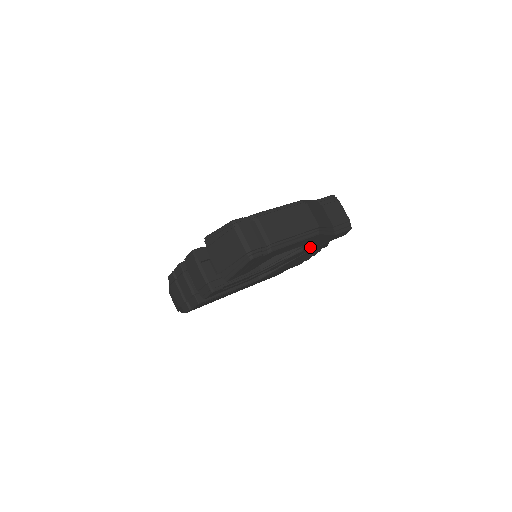
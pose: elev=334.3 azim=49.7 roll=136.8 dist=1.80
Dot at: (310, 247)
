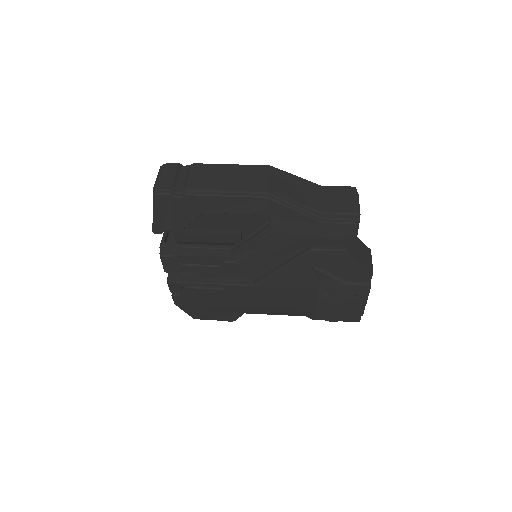
Dot at: (281, 231)
